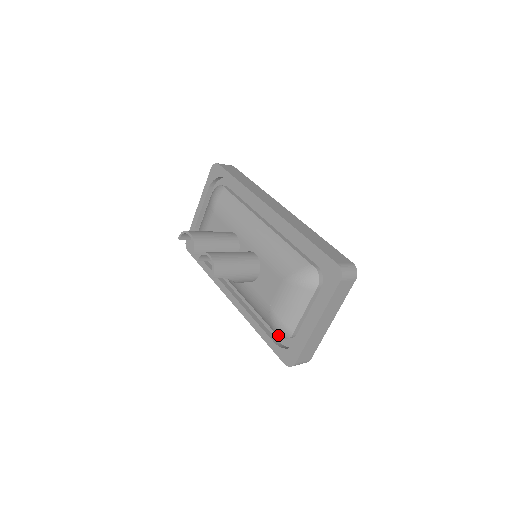
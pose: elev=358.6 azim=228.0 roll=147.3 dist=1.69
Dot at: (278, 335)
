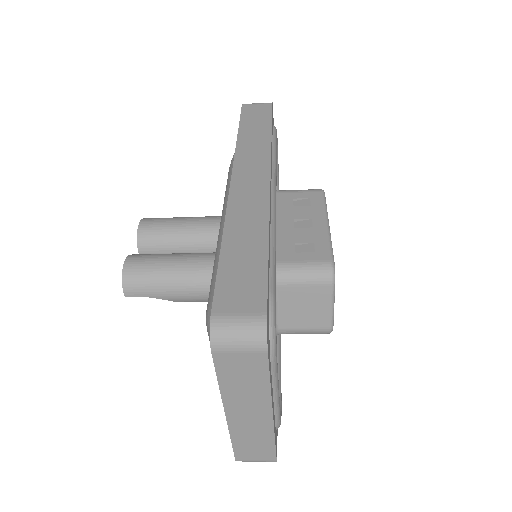
Dot at: occluded
